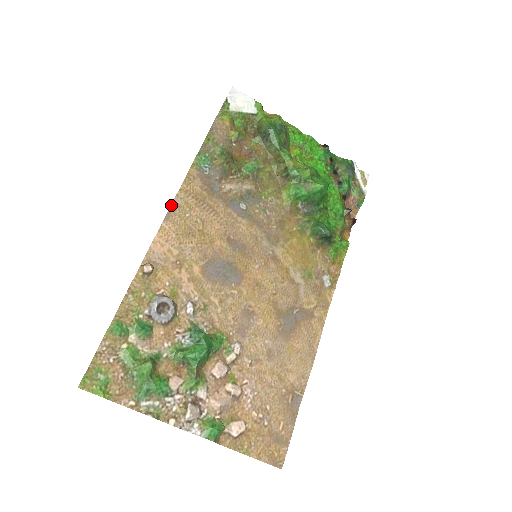
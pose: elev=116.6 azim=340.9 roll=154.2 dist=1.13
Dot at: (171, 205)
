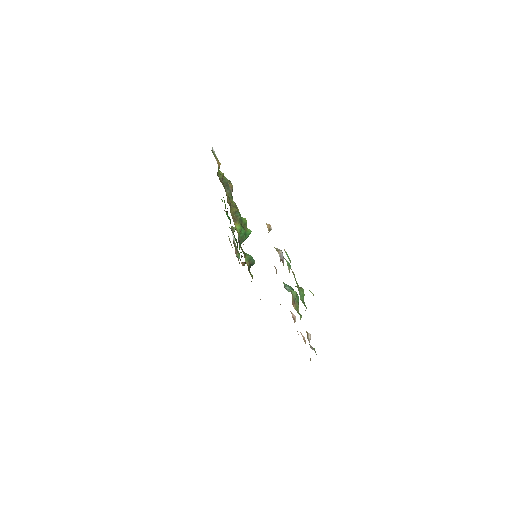
Dot at: occluded
